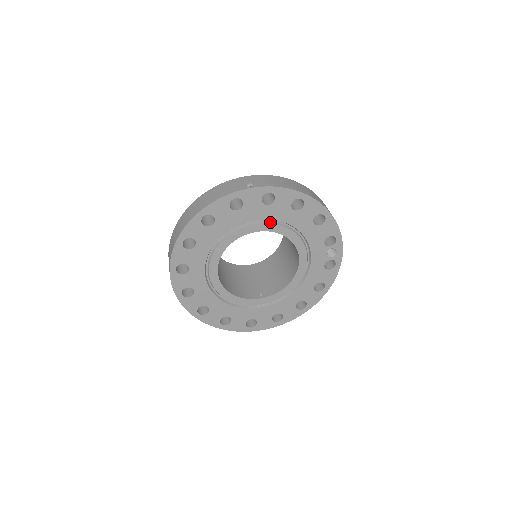
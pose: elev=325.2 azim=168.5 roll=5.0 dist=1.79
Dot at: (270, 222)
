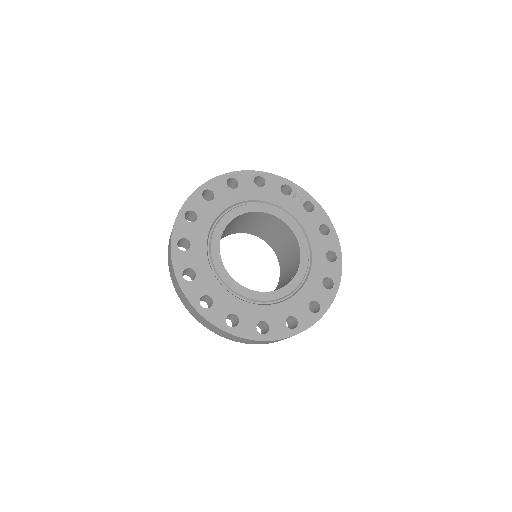
Dot at: (229, 211)
